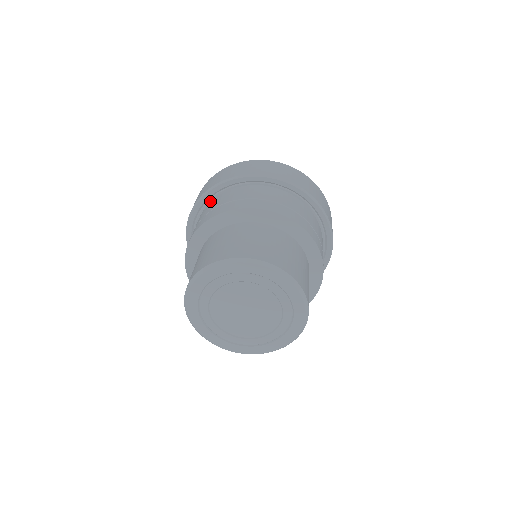
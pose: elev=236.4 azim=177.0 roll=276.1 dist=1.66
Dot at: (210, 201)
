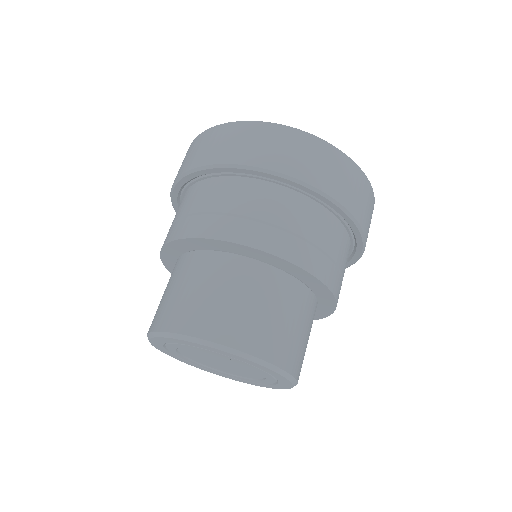
Dot at: (259, 178)
